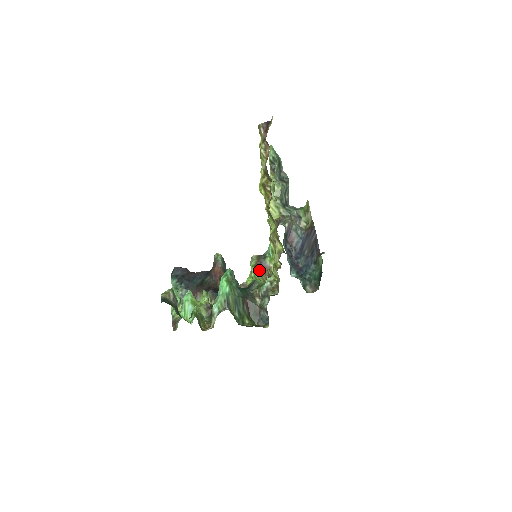
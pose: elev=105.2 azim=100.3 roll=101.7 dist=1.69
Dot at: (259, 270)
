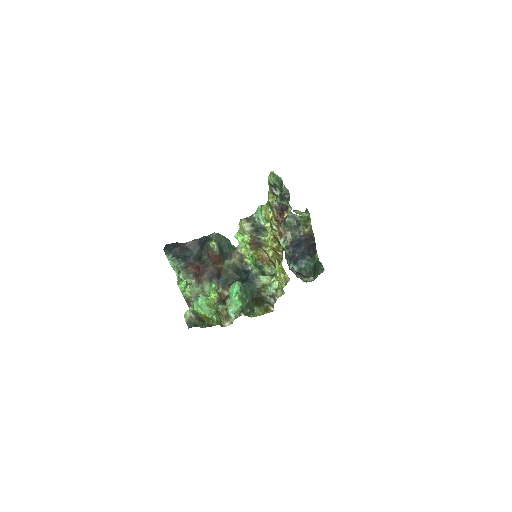
Dot at: (254, 247)
